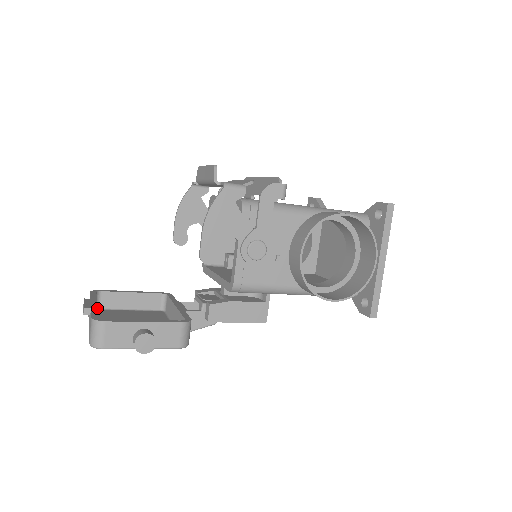
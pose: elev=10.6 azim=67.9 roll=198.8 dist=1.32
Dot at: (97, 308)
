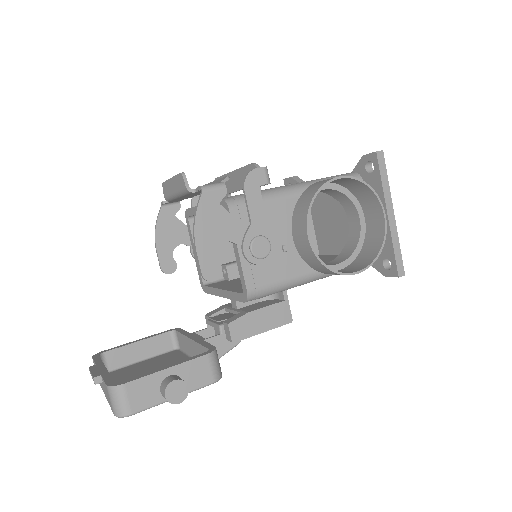
Dot at: (108, 372)
